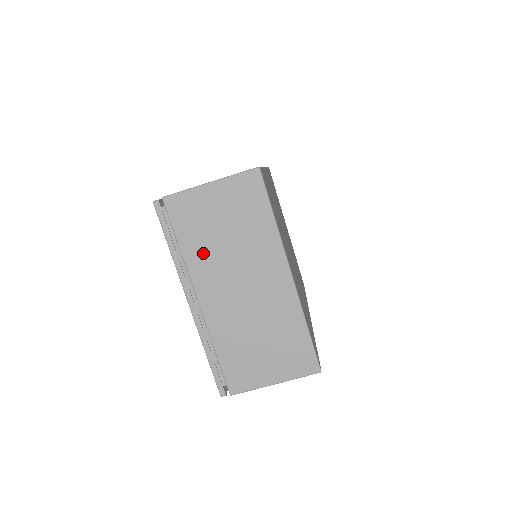
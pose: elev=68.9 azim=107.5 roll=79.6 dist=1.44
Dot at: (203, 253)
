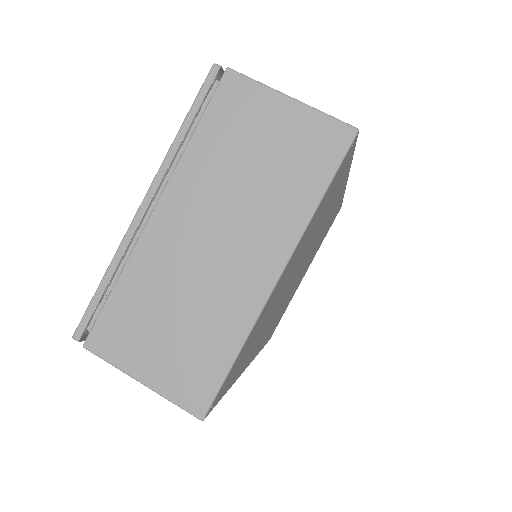
Dot at: (210, 164)
